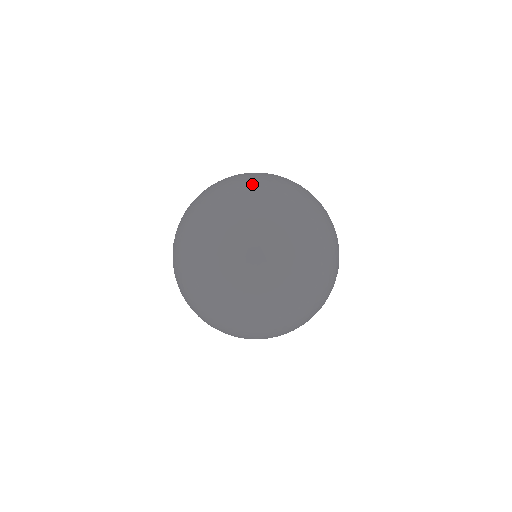
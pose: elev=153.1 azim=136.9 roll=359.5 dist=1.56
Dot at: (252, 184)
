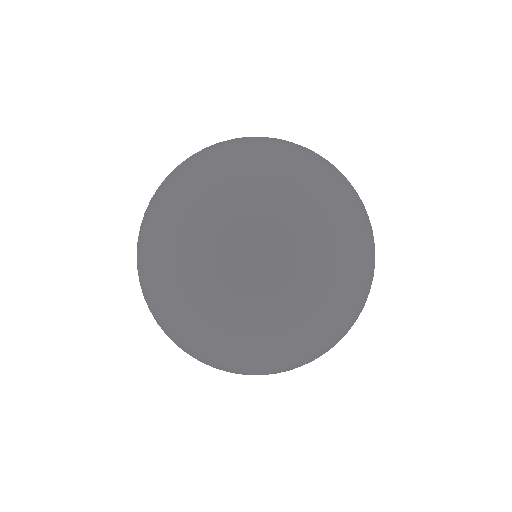
Dot at: (282, 218)
